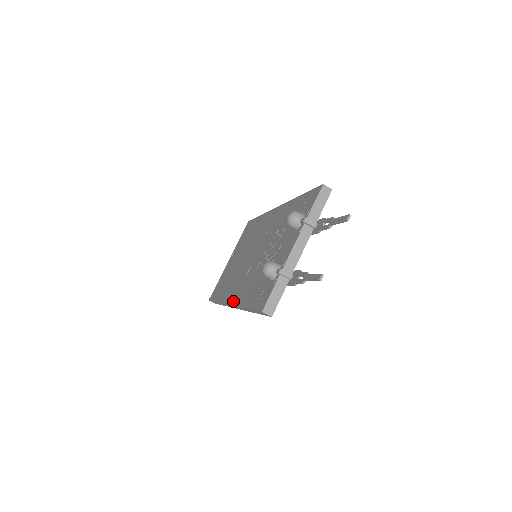
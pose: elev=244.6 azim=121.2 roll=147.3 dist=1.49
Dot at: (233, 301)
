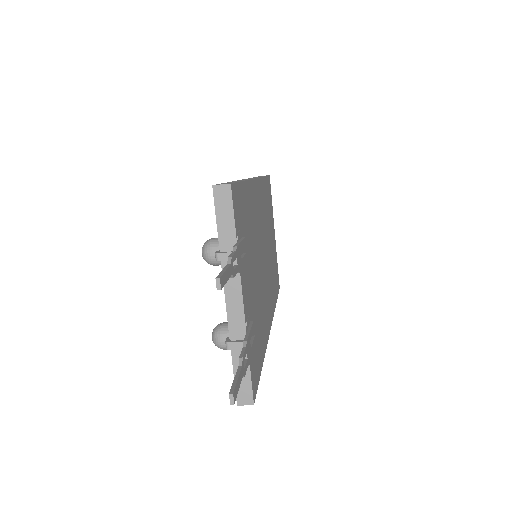
Dot at: occluded
